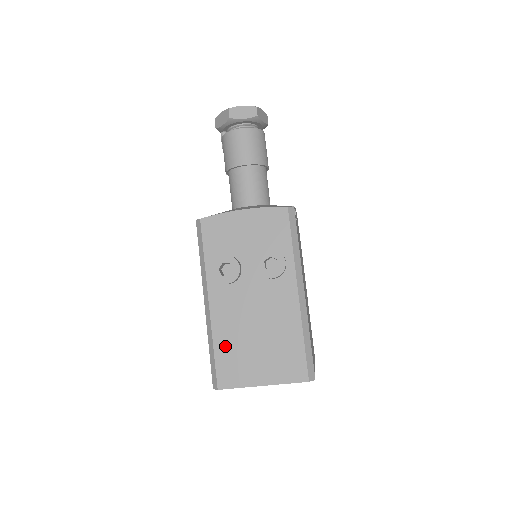
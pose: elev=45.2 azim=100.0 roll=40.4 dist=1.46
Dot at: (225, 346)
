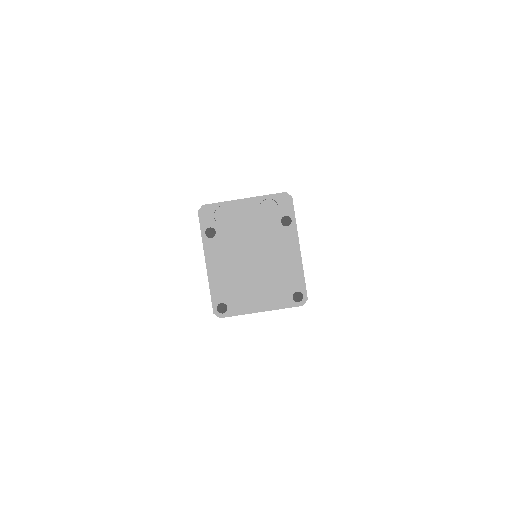
Dot at: occluded
